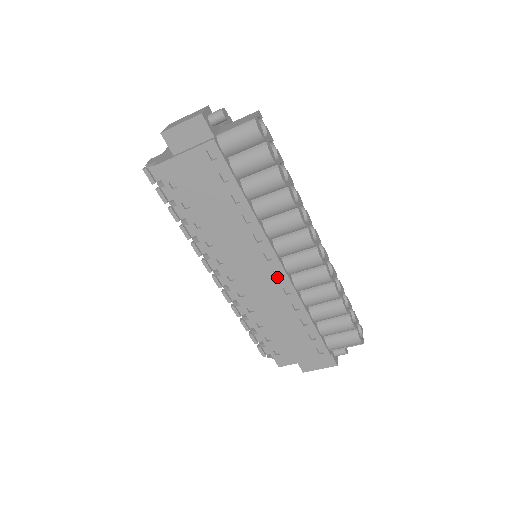
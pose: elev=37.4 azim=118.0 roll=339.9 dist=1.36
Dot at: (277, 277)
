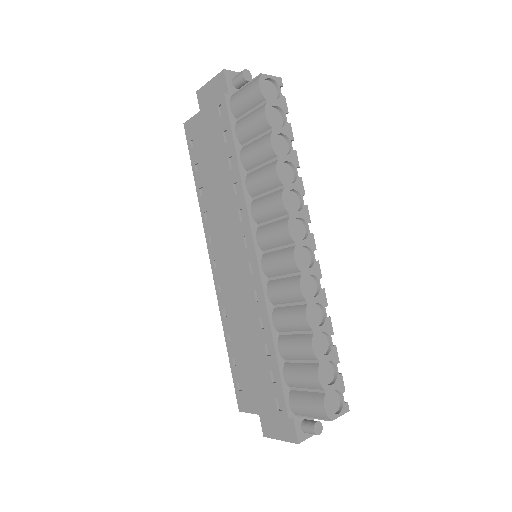
Dot at: (252, 274)
